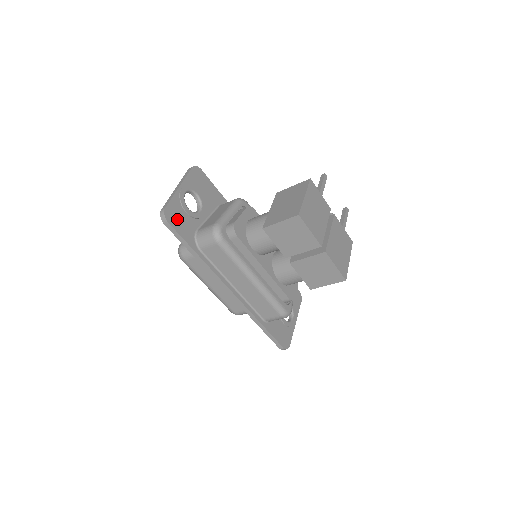
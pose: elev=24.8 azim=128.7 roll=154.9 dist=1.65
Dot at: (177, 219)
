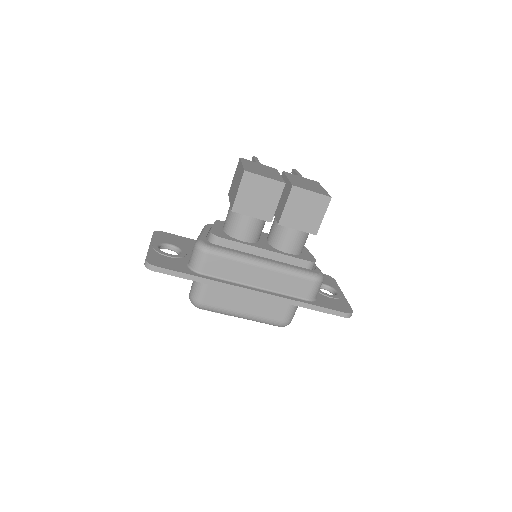
Dot at: (163, 262)
